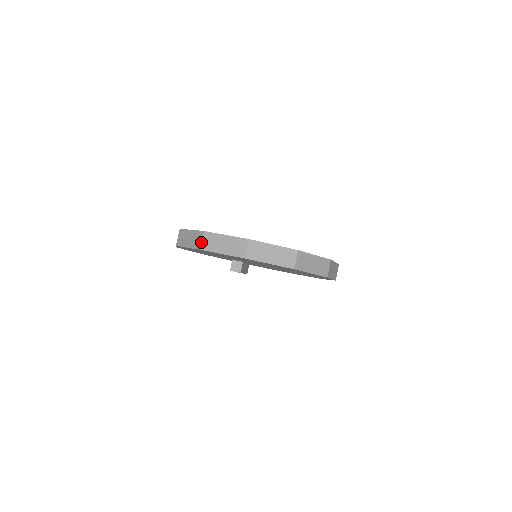
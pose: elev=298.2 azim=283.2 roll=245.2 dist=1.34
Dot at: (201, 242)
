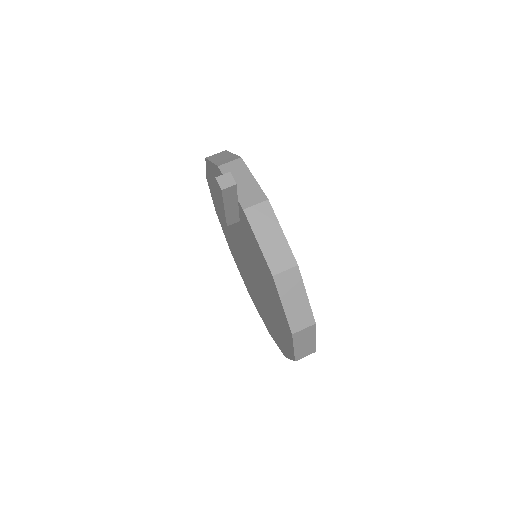
Dot at: (227, 162)
